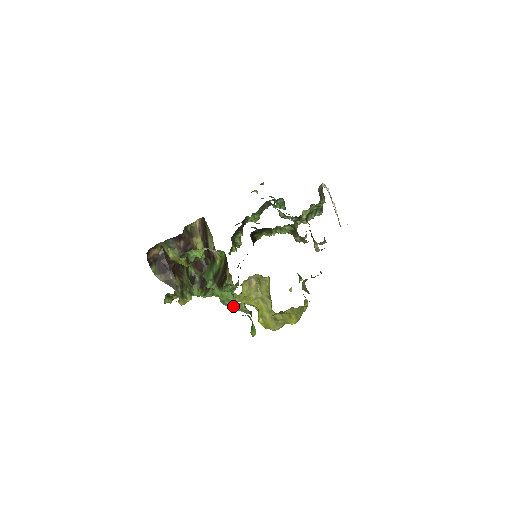
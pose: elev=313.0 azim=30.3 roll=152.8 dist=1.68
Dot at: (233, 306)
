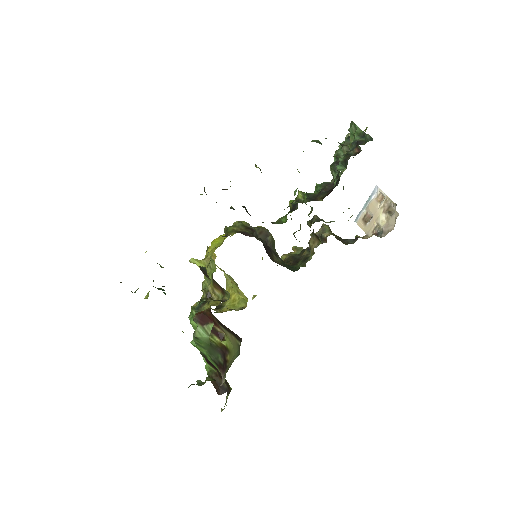
Dot at: occluded
